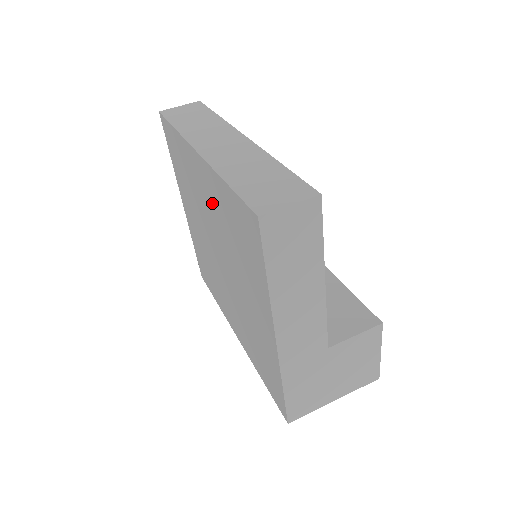
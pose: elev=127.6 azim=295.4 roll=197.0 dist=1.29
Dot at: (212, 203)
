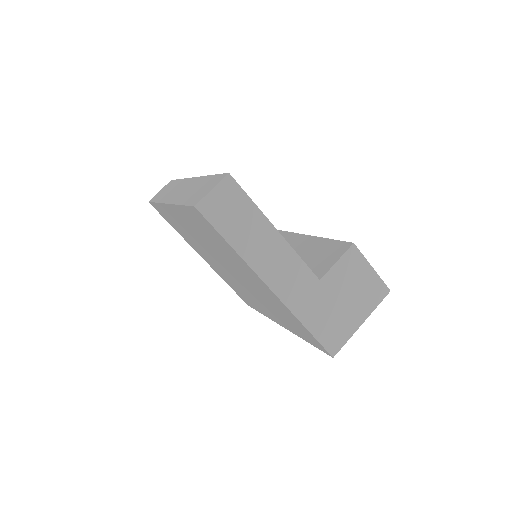
Dot at: (194, 230)
